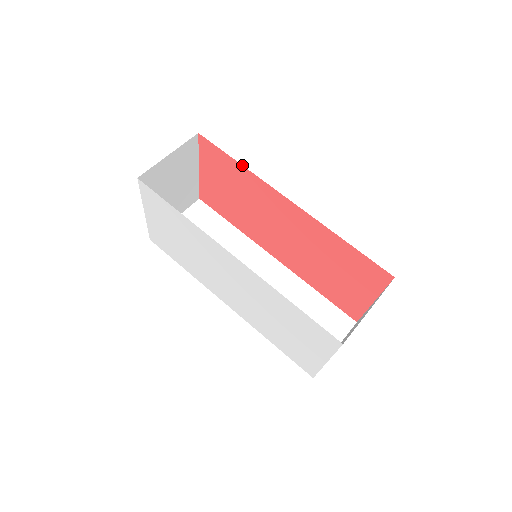
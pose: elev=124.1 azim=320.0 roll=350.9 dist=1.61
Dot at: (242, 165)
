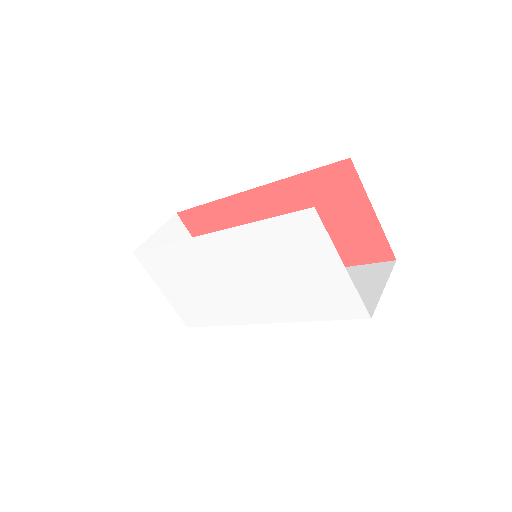
Dot at: (209, 202)
